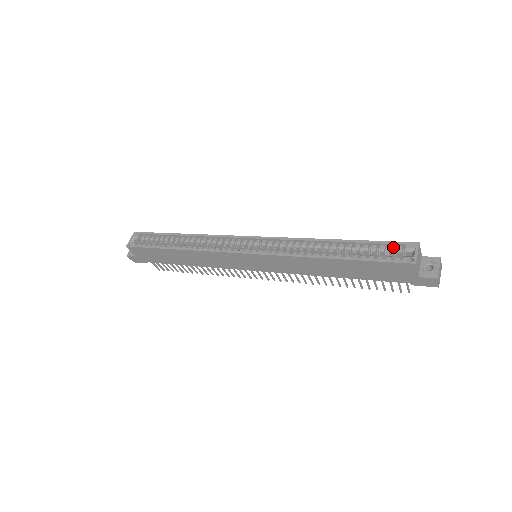
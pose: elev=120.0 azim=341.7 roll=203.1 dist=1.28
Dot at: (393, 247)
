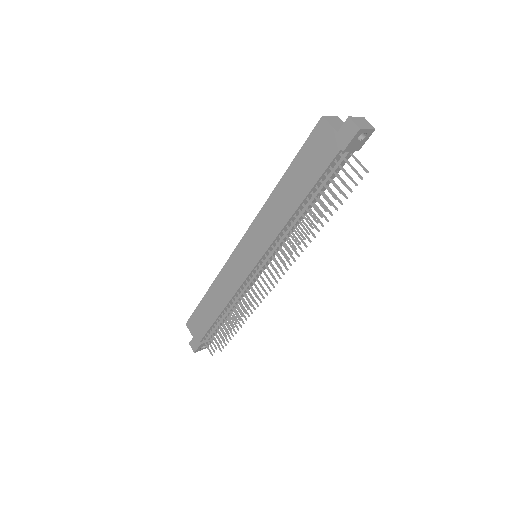
Dot at: occluded
